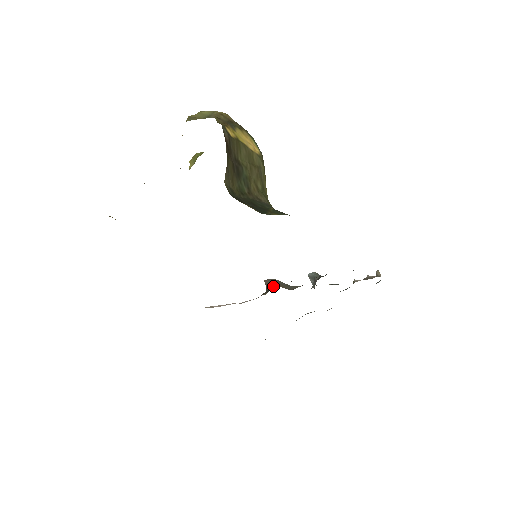
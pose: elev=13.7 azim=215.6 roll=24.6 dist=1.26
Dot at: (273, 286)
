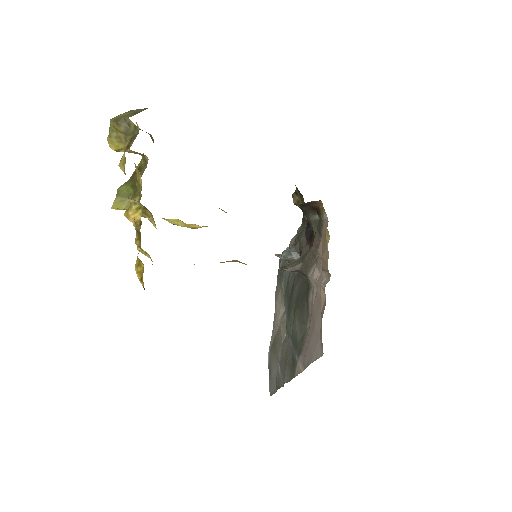
Dot at: (299, 261)
